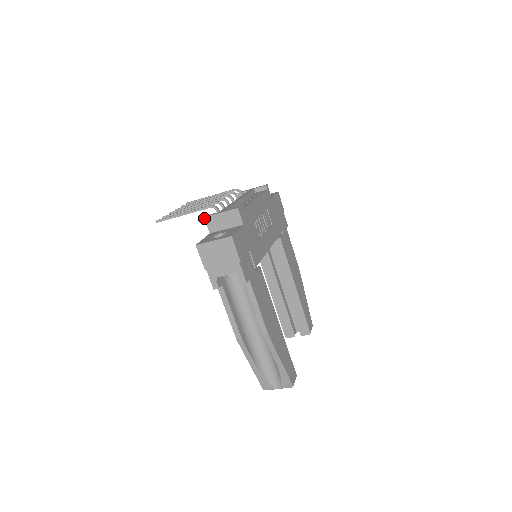
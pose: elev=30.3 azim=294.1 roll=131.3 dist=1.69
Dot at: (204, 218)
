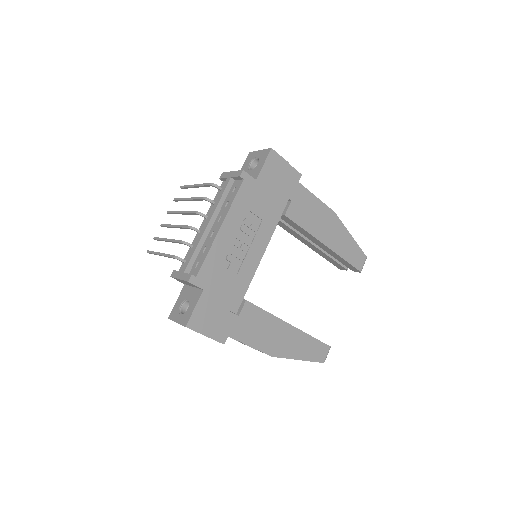
Dot at: occluded
